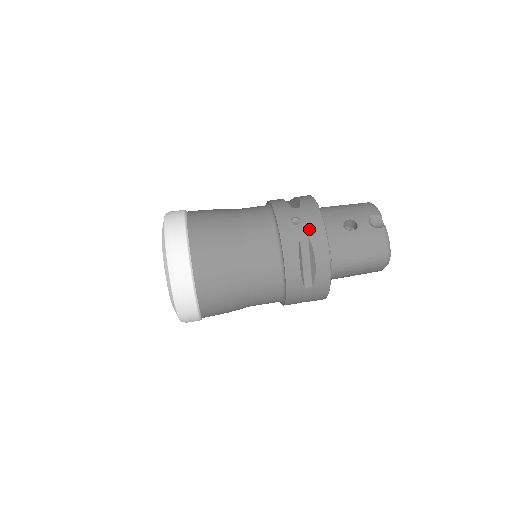
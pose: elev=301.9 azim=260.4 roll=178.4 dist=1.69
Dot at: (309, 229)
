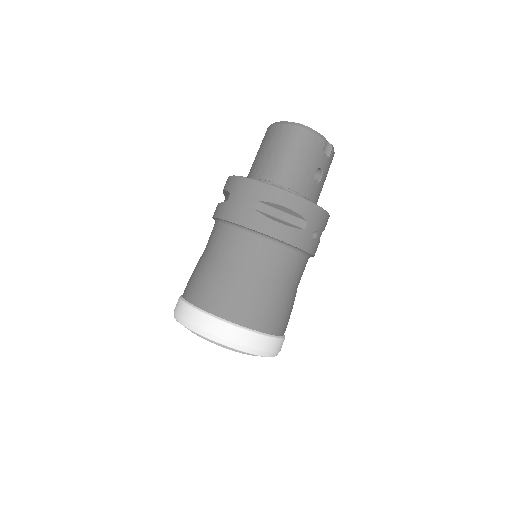
Dot at: (322, 228)
